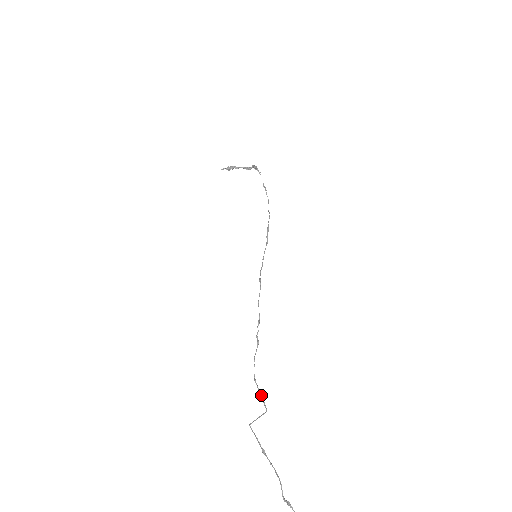
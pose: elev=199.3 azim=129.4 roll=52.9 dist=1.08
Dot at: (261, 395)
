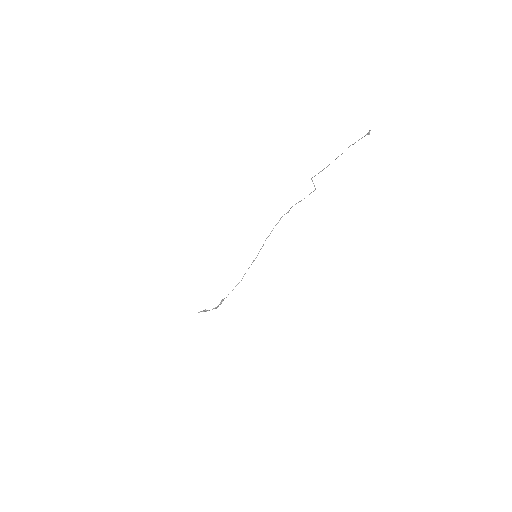
Dot at: occluded
